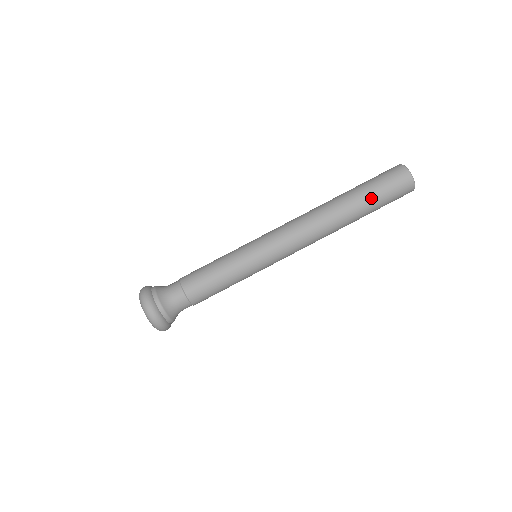
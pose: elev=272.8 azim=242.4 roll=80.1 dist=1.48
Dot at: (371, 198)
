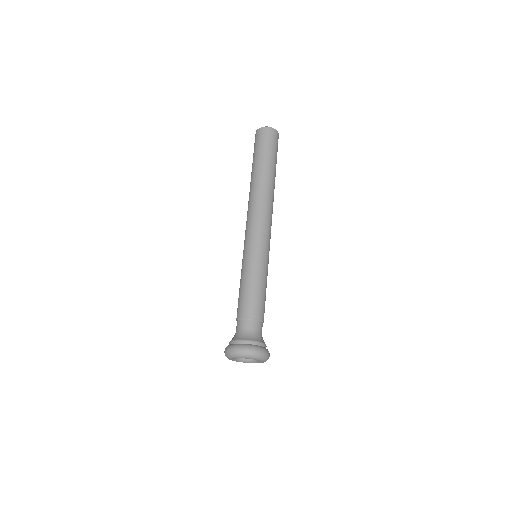
Dot at: (266, 157)
